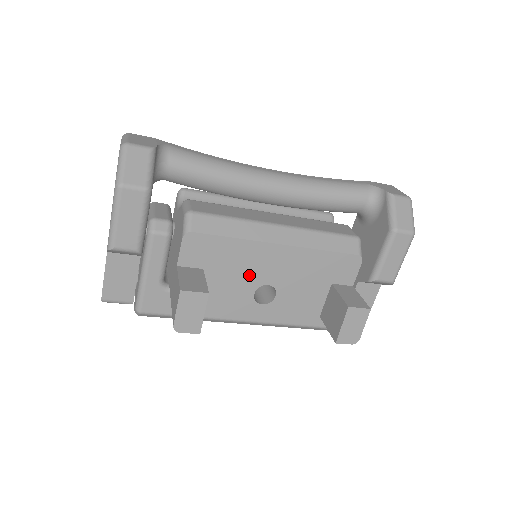
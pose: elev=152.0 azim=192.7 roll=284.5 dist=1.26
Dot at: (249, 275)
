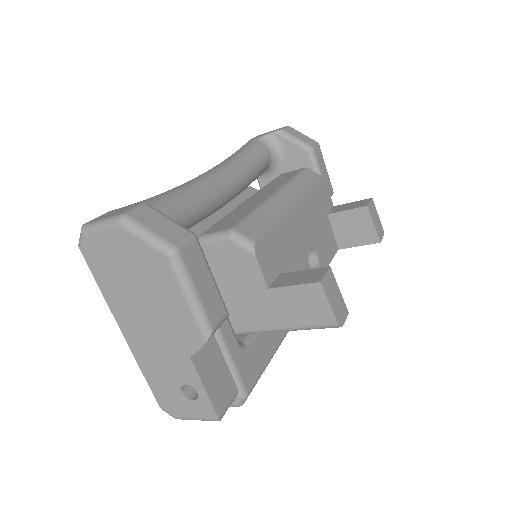
Dot at: (299, 251)
